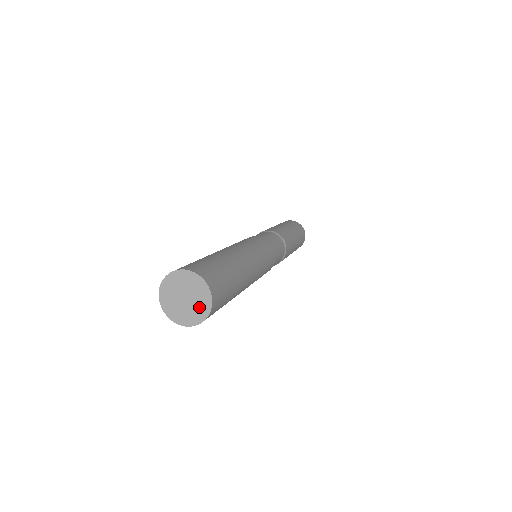
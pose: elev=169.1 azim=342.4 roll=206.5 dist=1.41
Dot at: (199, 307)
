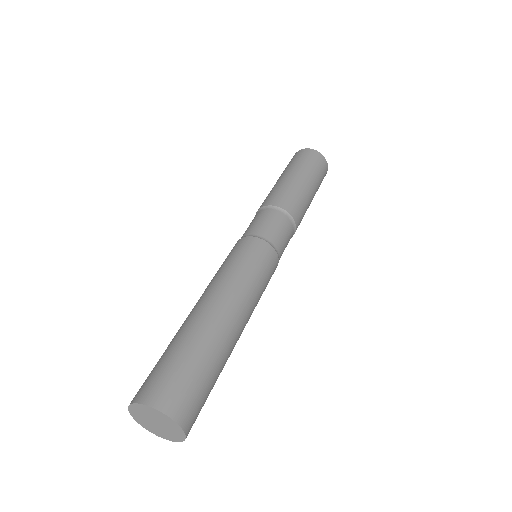
Dot at: (165, 434)
